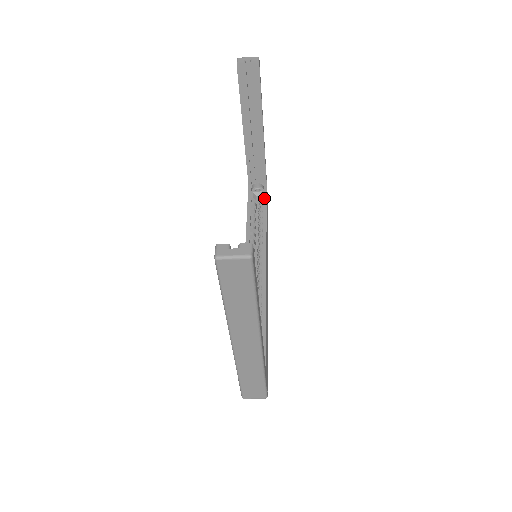
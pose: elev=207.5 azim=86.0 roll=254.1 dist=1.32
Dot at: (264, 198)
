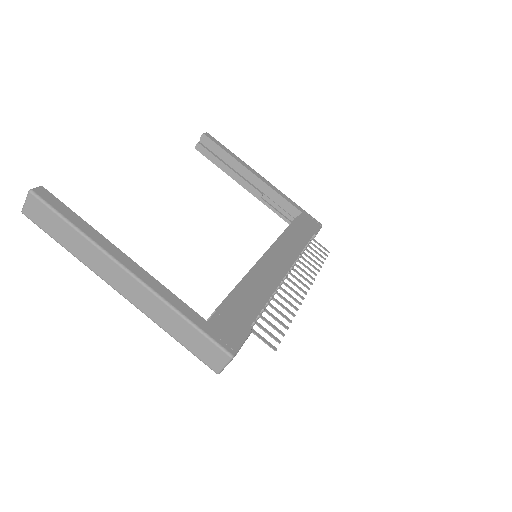
Dot at: occluded
